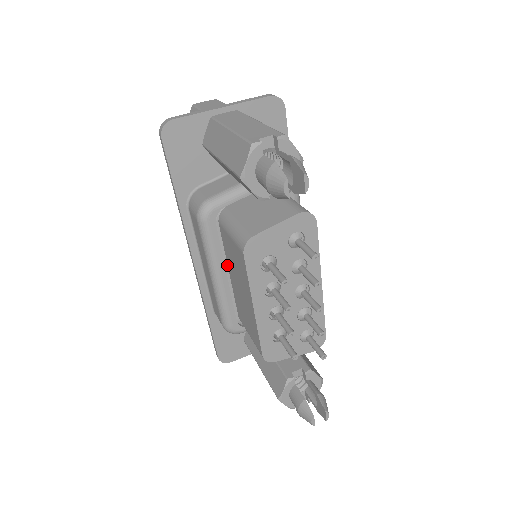
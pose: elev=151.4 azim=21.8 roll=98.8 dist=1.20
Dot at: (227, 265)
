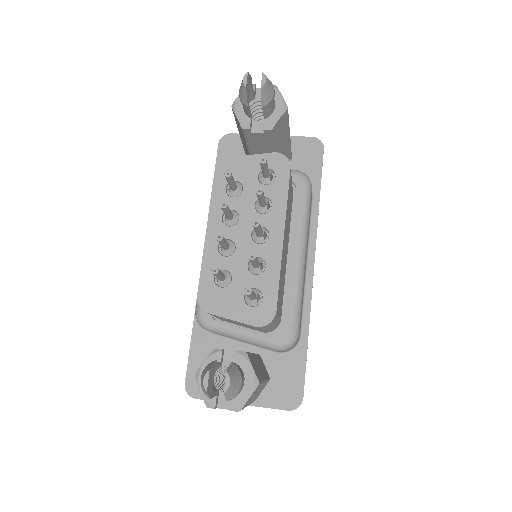
Dot at: occluded
